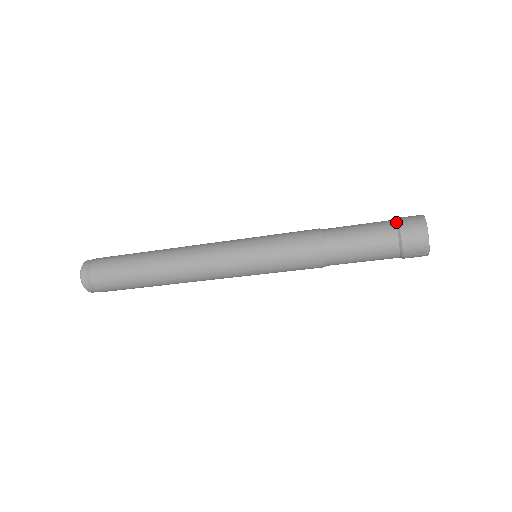
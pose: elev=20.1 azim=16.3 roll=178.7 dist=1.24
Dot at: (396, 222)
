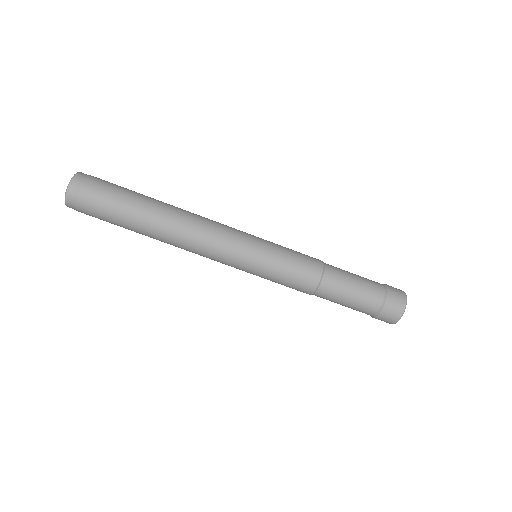
Dot at: (385, 294)
